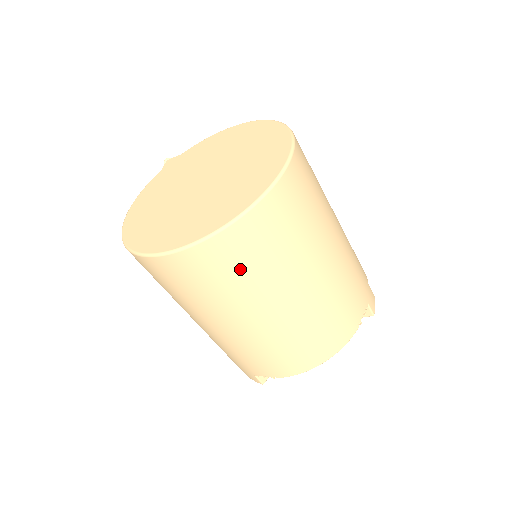
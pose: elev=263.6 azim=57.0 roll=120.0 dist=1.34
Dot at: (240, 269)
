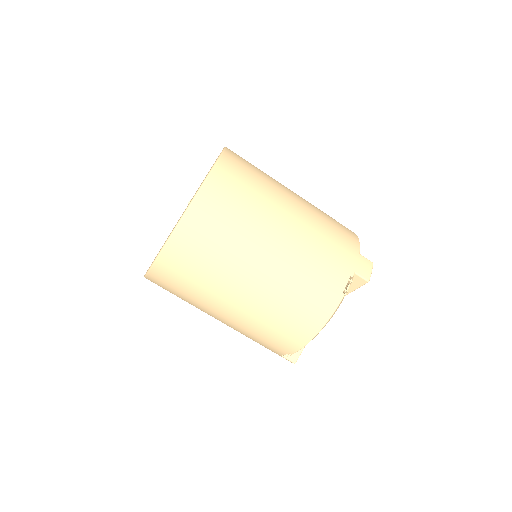
Dot at: (196, 269)
